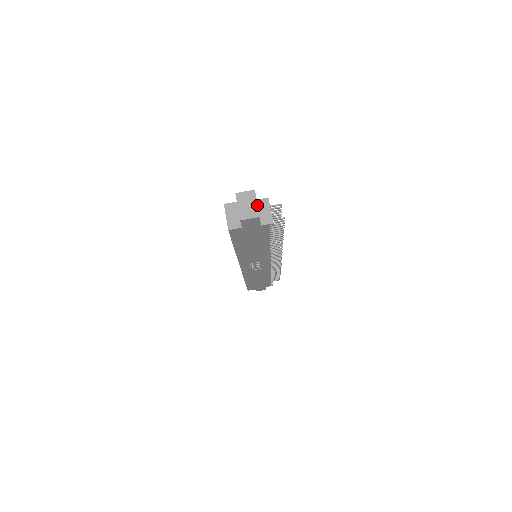
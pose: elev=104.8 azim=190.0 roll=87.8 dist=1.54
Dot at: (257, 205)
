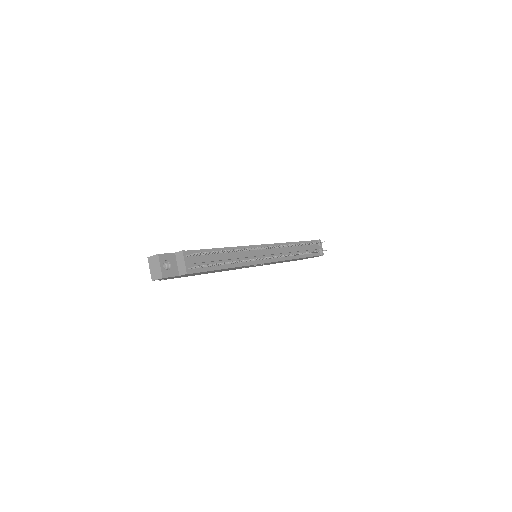
Dot at: (160, 268)
